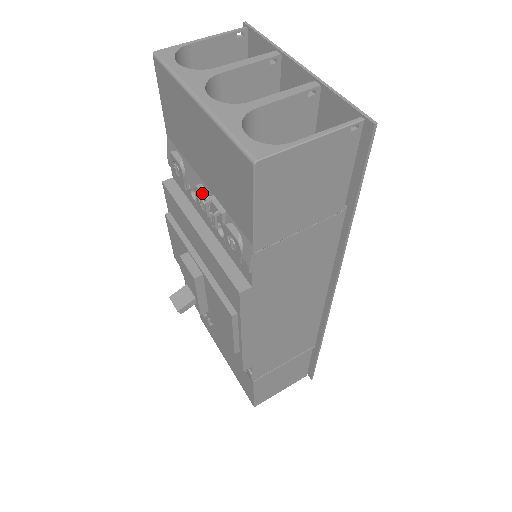
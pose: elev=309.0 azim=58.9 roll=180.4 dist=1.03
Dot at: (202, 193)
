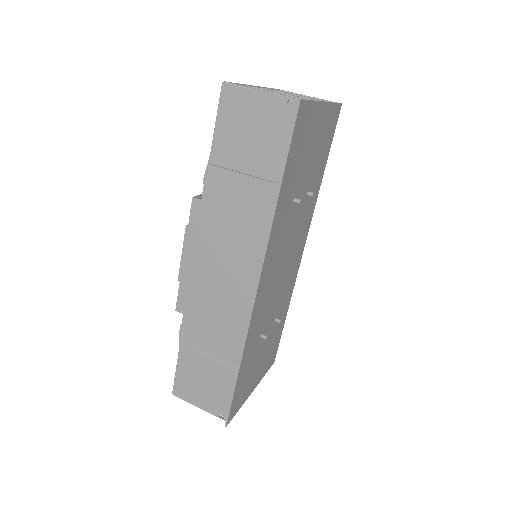
Dot at: occluded
